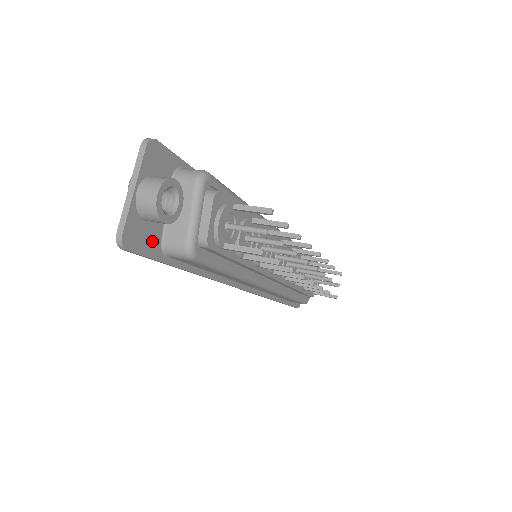
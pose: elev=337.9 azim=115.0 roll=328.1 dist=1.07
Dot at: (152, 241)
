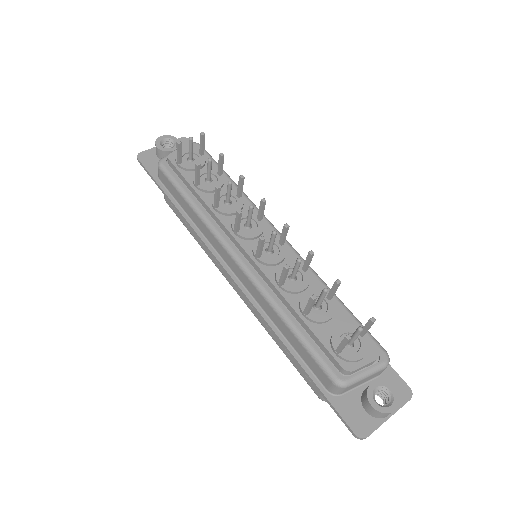
Dot at: (155, 167)
